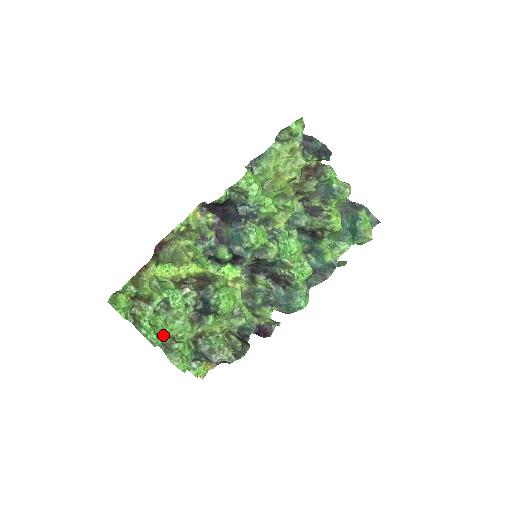
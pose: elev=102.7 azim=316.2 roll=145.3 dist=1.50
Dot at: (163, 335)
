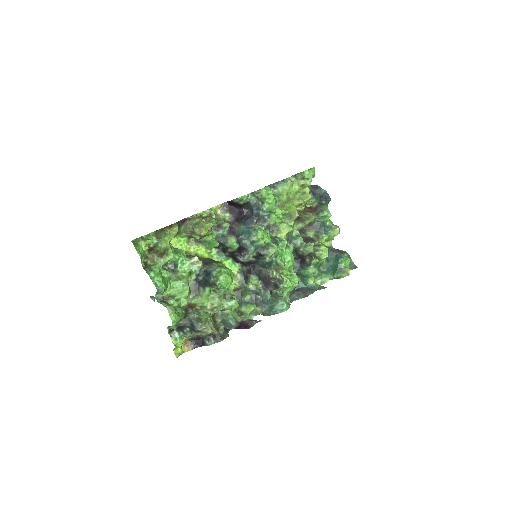
Dot at: (166, 285)
